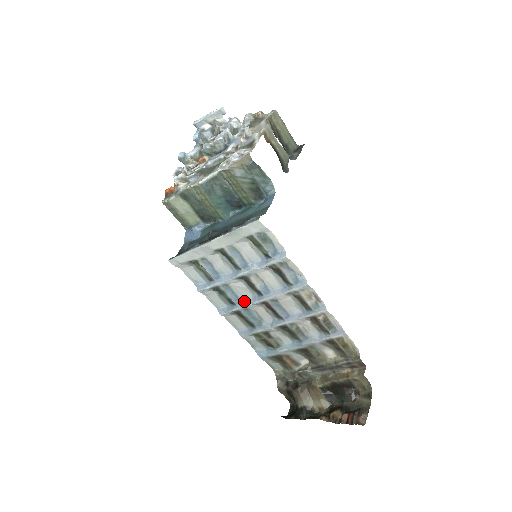
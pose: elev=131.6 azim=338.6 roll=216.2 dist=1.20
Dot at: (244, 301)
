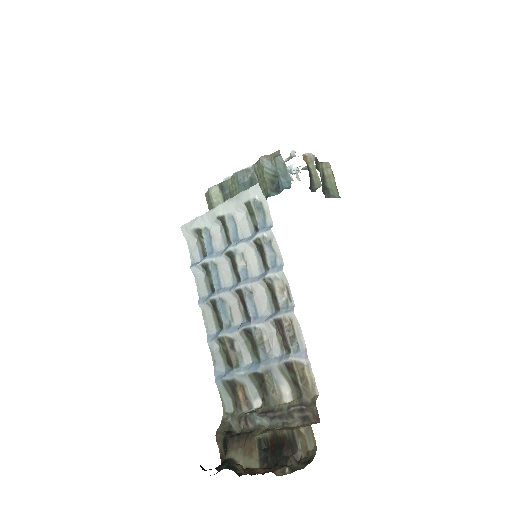
Dot at: (223, 289)
